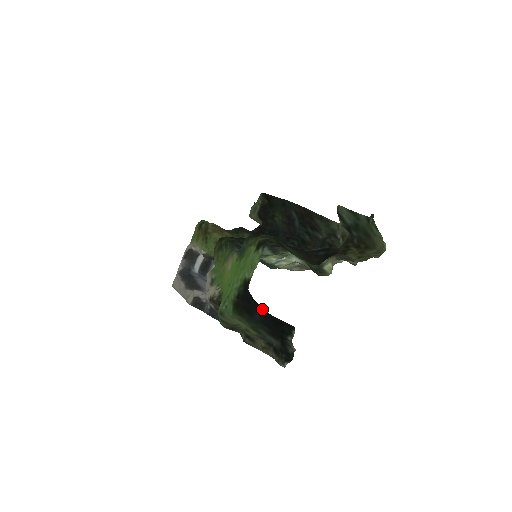
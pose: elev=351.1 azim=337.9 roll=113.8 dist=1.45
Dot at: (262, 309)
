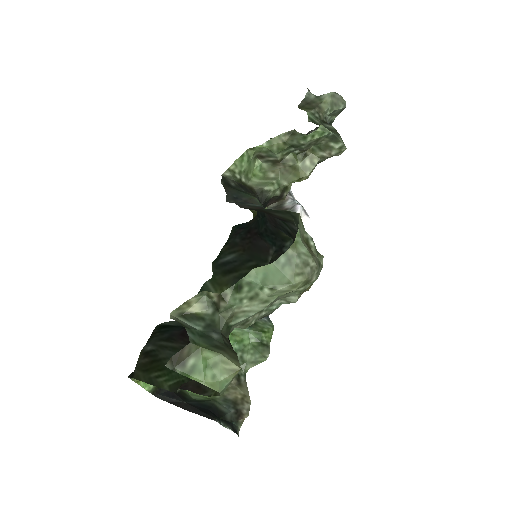
Dot at: (180, 406)
